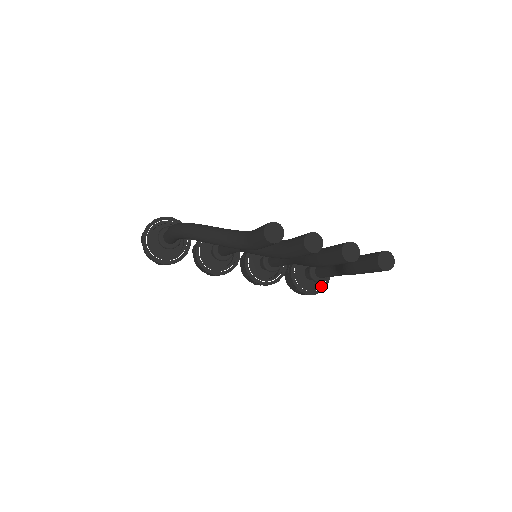
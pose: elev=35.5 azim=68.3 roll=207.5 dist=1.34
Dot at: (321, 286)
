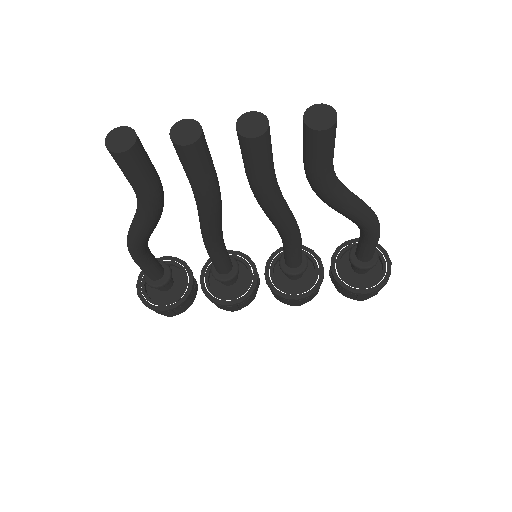
Dot at: (382, 277)
